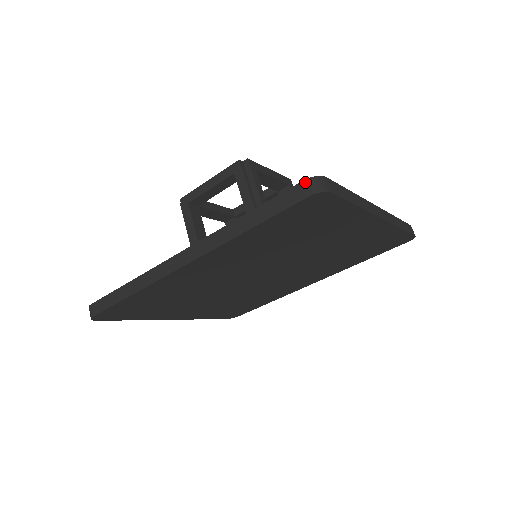
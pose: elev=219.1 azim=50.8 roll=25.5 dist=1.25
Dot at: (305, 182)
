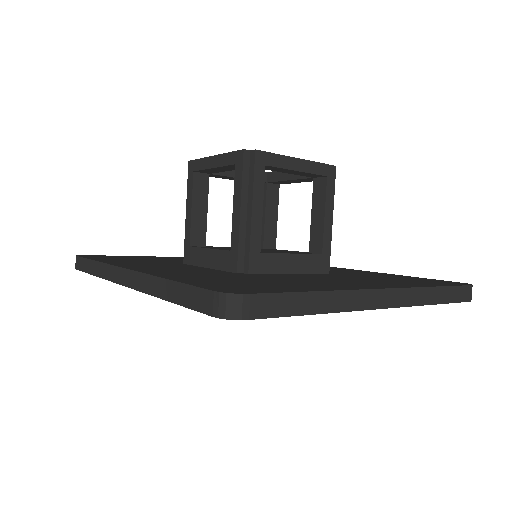
Dot at: (216, 295)
